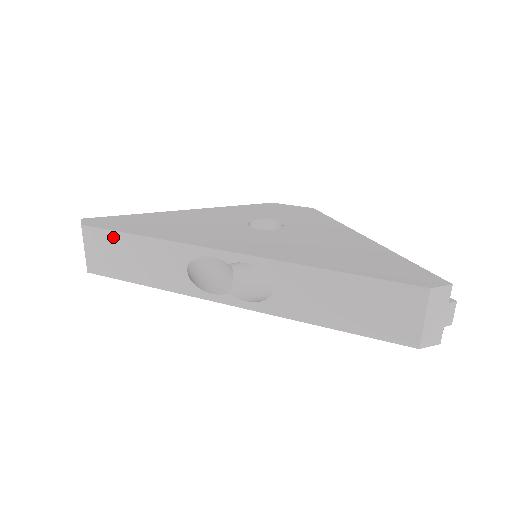
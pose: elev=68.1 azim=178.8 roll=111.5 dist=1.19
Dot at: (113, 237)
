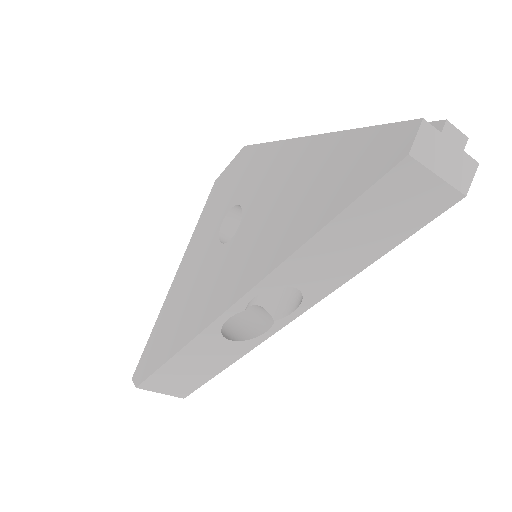
Dot at: (161, 374)
